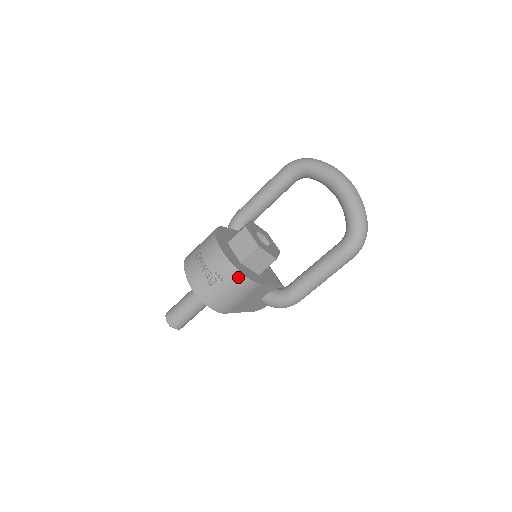
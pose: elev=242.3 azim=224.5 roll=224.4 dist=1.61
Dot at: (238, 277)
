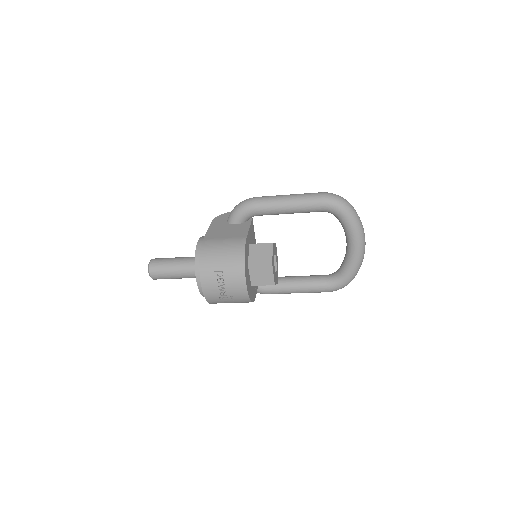
Dot at: (247, 302)
